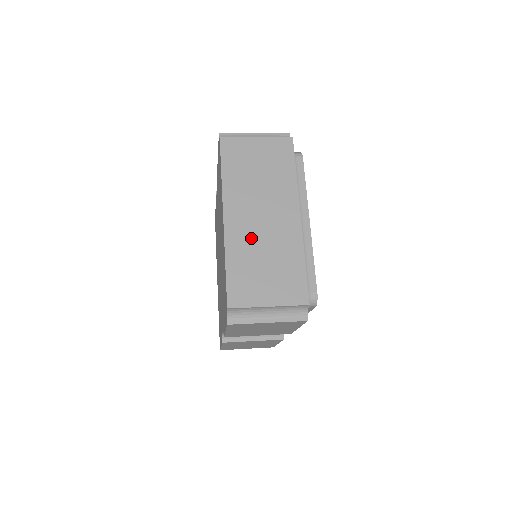
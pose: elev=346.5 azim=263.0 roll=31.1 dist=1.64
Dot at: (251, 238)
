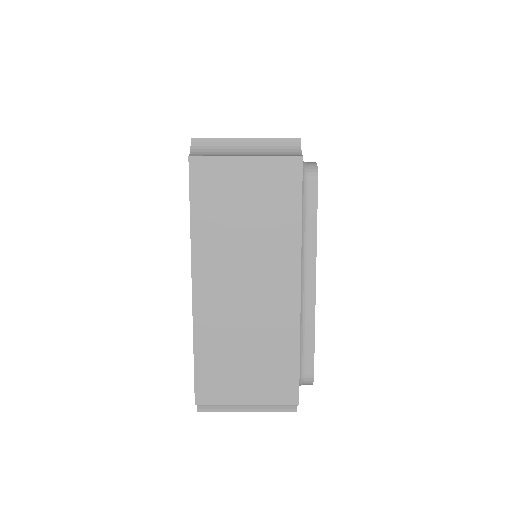
Dot at: (229, 316)
